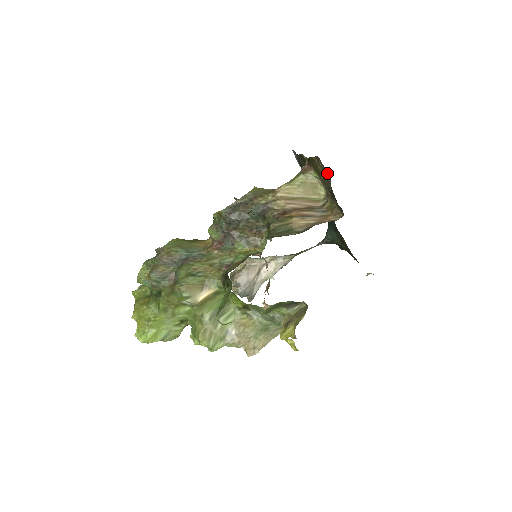
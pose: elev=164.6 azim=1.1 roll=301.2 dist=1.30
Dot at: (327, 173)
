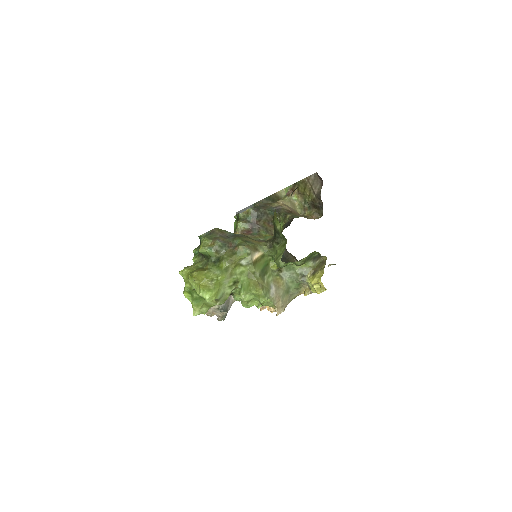
Dot at: (319, 183)
